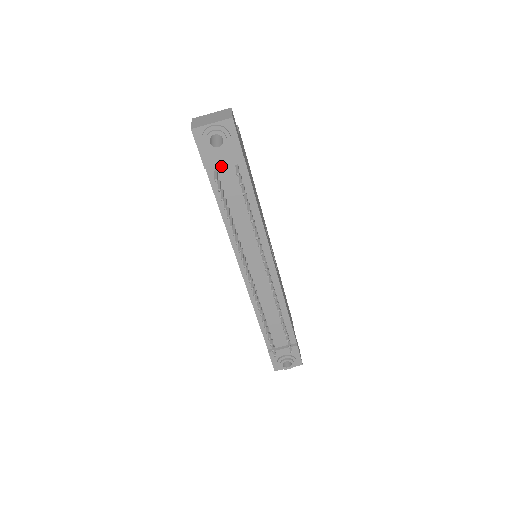
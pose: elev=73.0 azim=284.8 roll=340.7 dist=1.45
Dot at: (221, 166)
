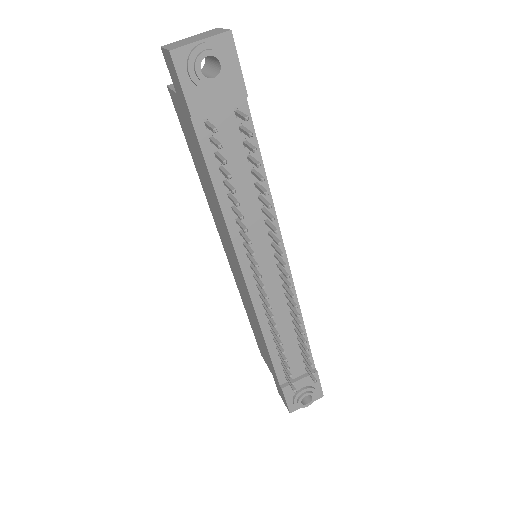
Dot at: (214, 114)
